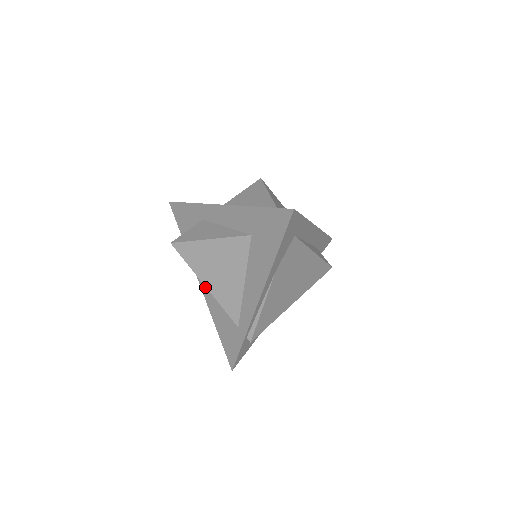
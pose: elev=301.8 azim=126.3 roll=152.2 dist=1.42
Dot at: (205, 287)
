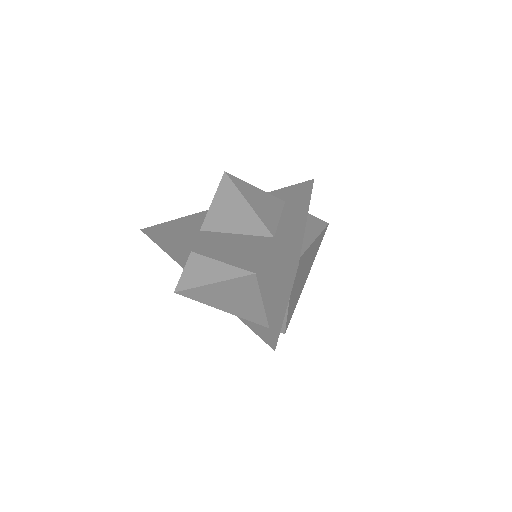
Dot at: occluded
